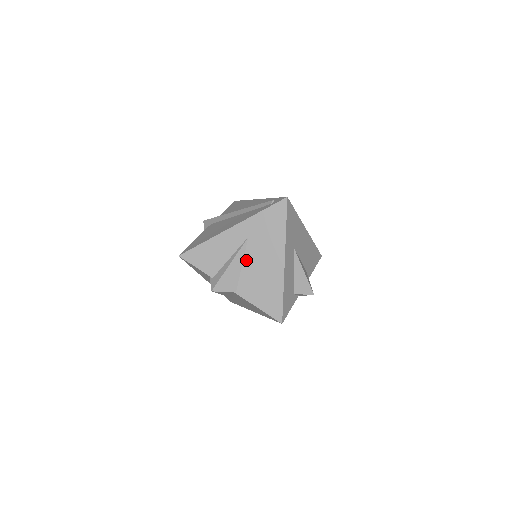
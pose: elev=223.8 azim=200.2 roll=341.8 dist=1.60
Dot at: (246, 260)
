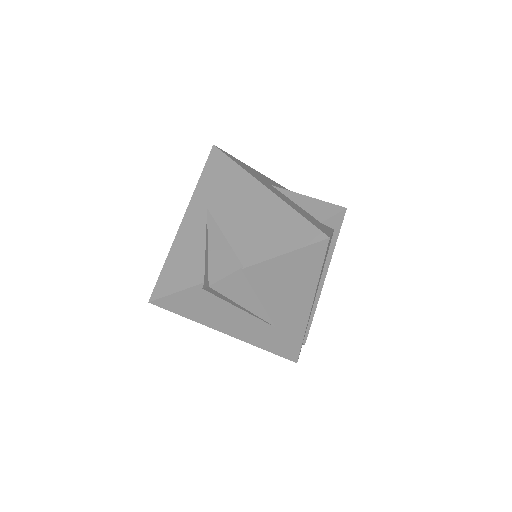
Dot at: (224, 228)
